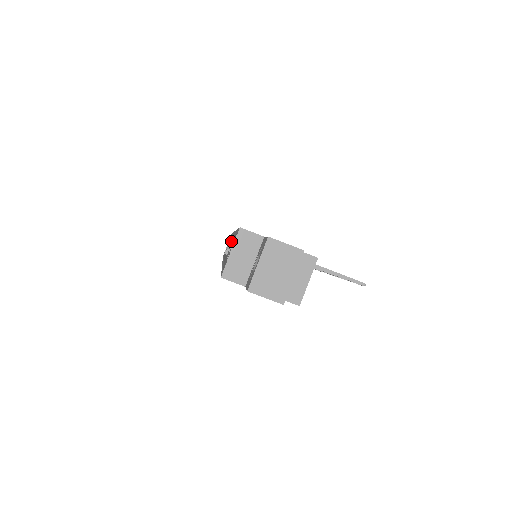
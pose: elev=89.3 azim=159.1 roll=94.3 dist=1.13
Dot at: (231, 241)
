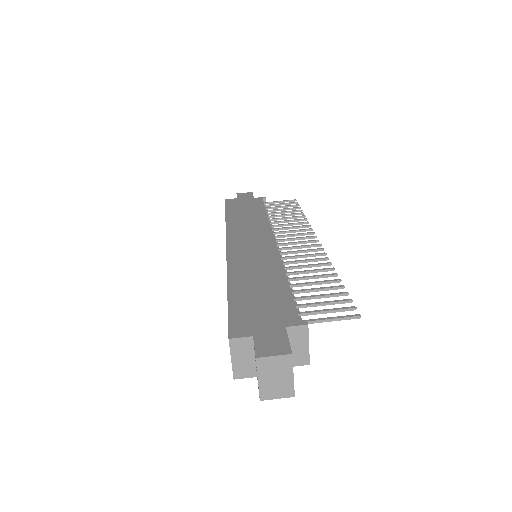
Dot at: occluded
